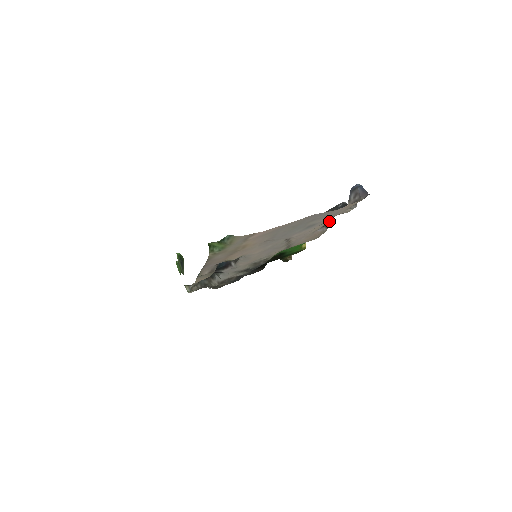
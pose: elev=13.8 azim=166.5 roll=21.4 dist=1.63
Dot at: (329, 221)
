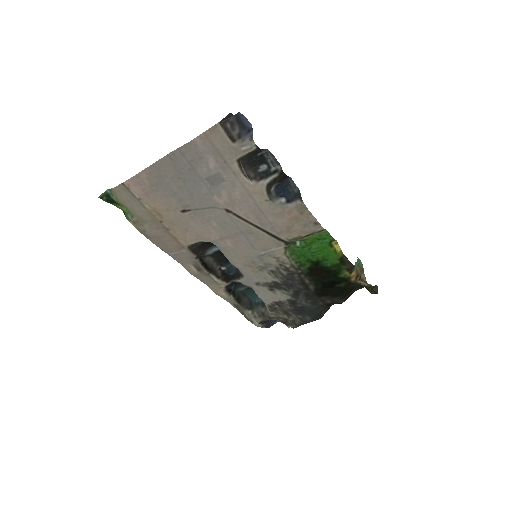
Dot at: (270, 181)
